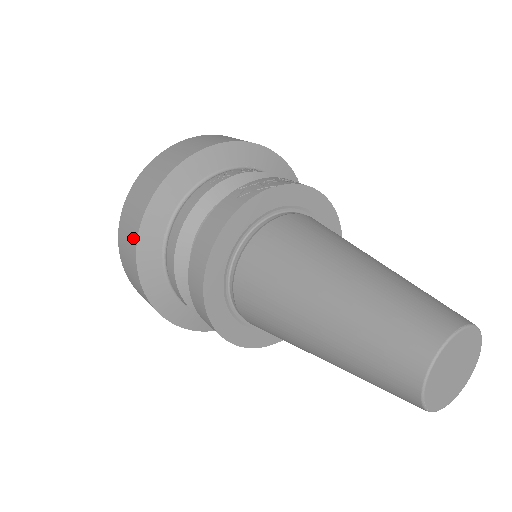
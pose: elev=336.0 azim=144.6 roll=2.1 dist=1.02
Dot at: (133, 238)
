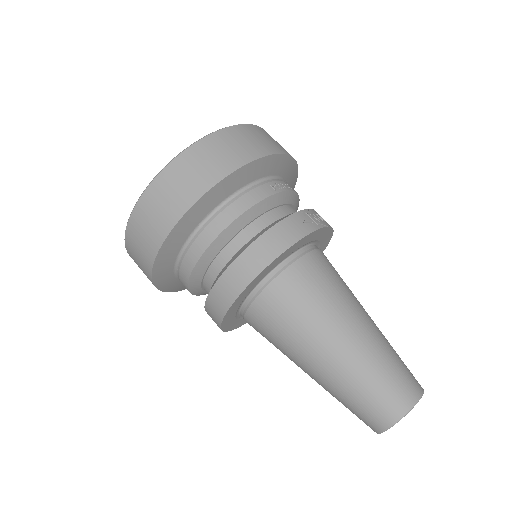
Dot at: (186, 199)
